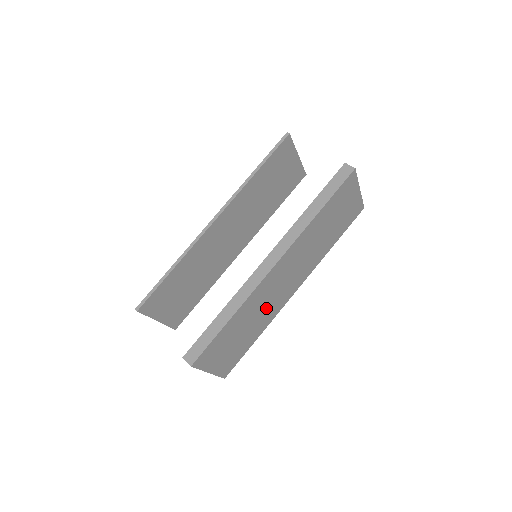
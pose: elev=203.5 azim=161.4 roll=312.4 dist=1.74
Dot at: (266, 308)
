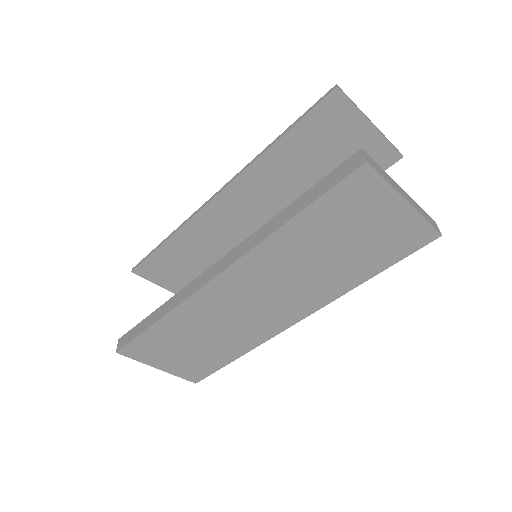
Dot at: (233, 327)
